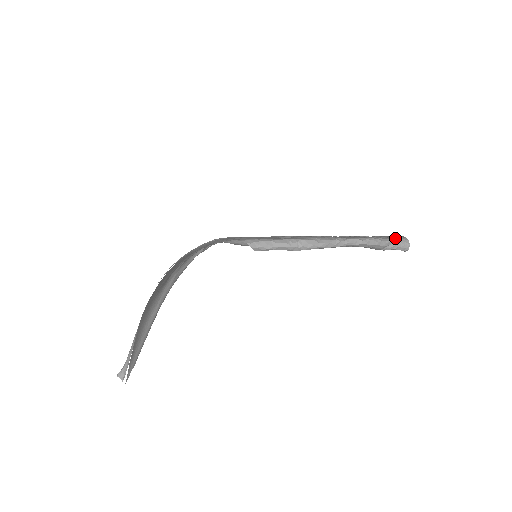
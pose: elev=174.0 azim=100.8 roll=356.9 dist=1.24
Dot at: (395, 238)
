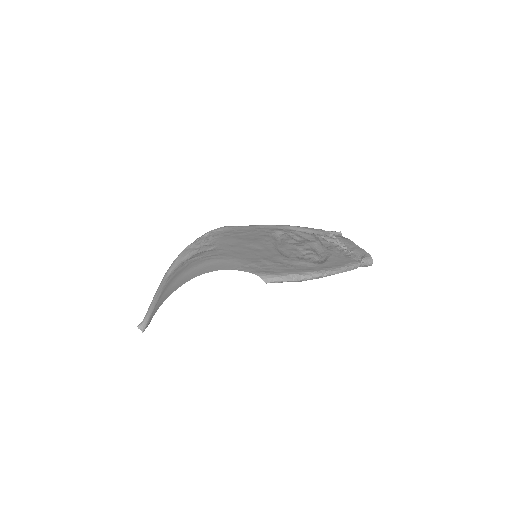
Dot at: (364, 259)
